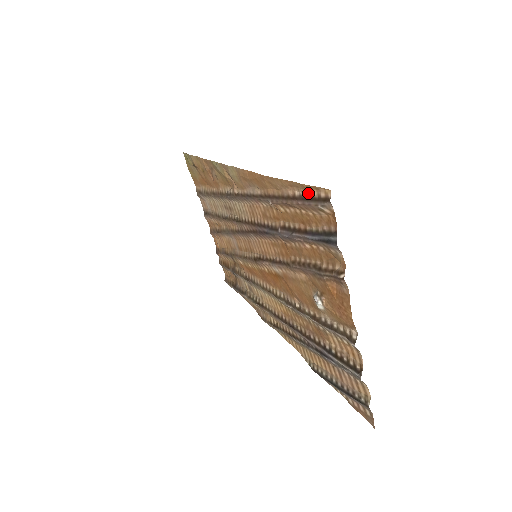
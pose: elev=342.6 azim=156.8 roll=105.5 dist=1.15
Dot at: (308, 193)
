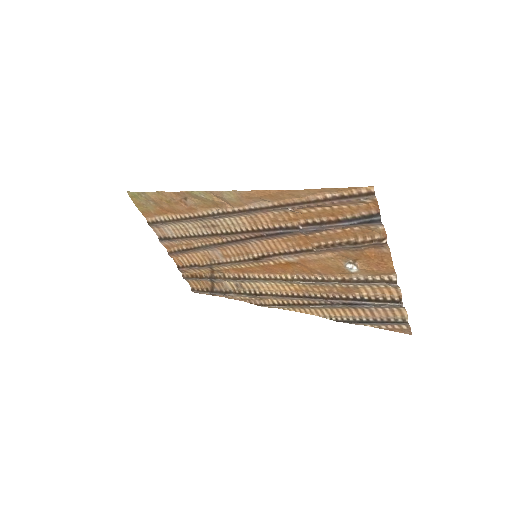
Dot at: (344, 193)
